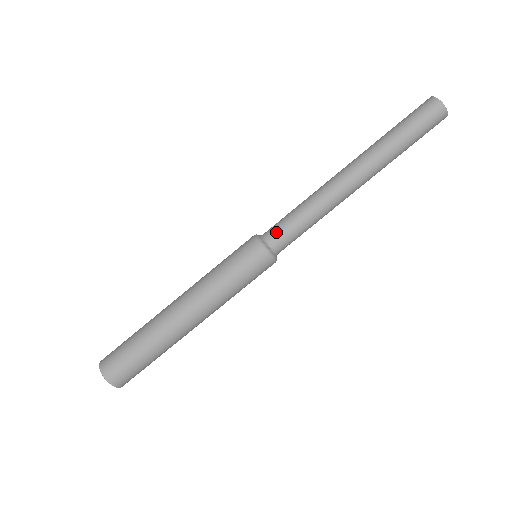
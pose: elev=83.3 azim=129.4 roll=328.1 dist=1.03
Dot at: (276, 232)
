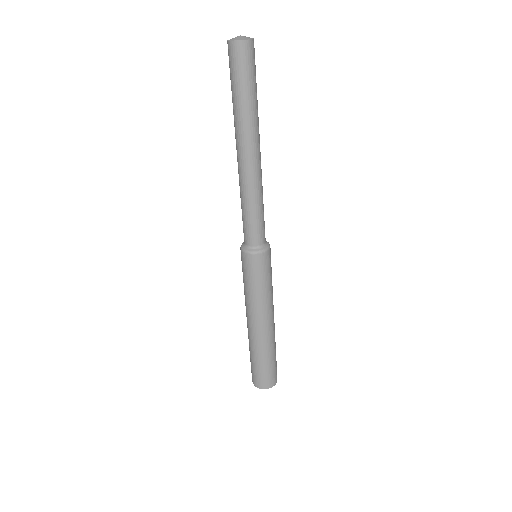
Dot at: (256, 237)
